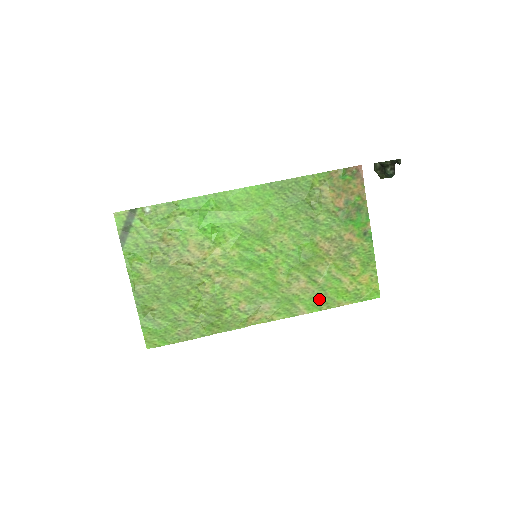
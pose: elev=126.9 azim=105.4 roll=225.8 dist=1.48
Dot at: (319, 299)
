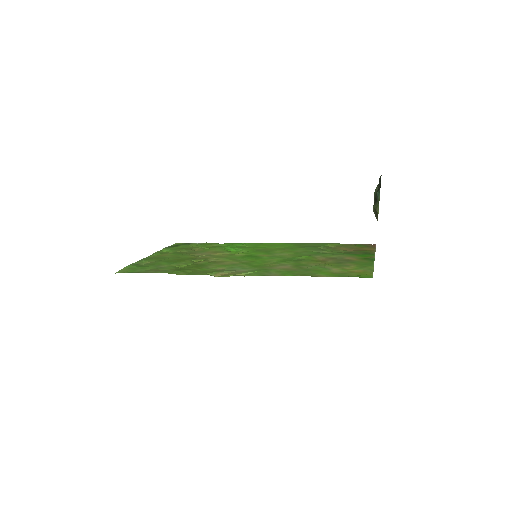
Dot at: (298, 273)
